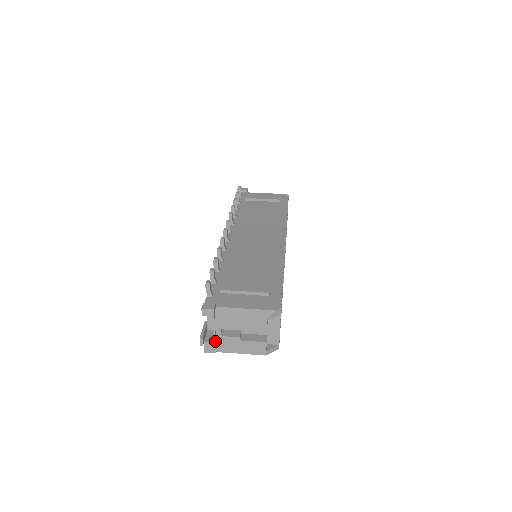
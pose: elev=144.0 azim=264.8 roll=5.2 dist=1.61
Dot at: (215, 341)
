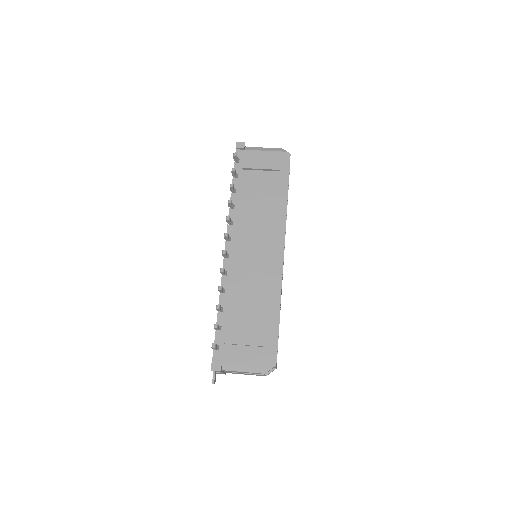
Dot at: occluded
